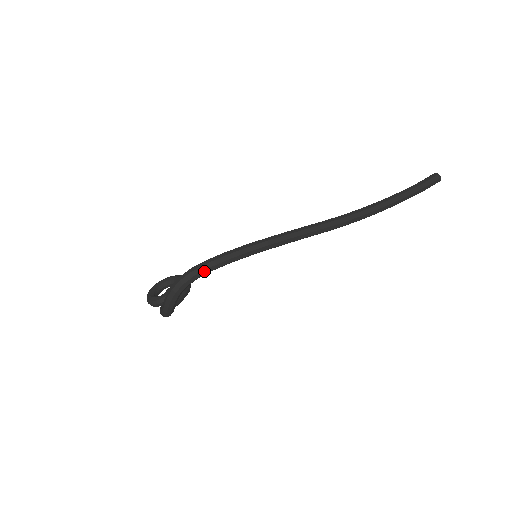
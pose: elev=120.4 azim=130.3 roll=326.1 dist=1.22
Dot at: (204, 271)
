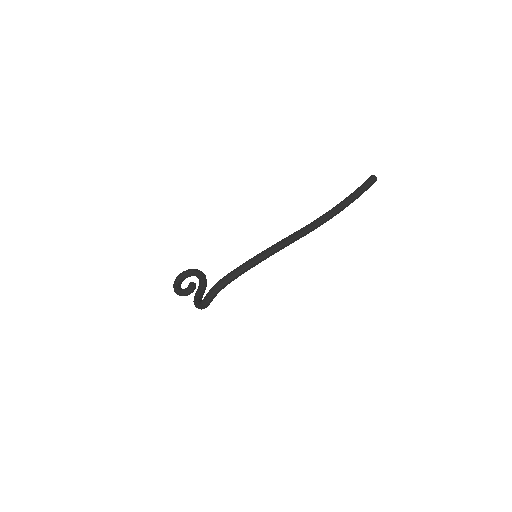
Dot at: (230, 281)
